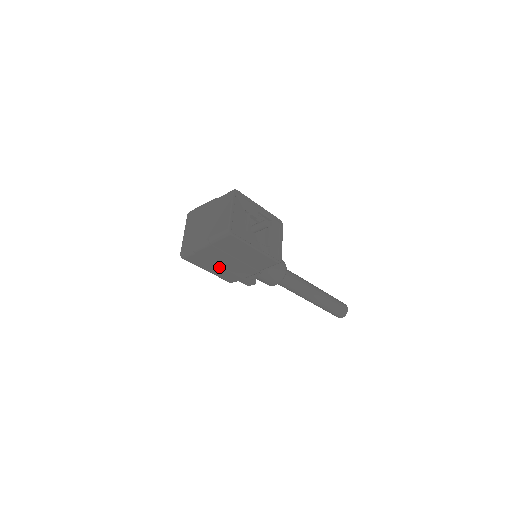
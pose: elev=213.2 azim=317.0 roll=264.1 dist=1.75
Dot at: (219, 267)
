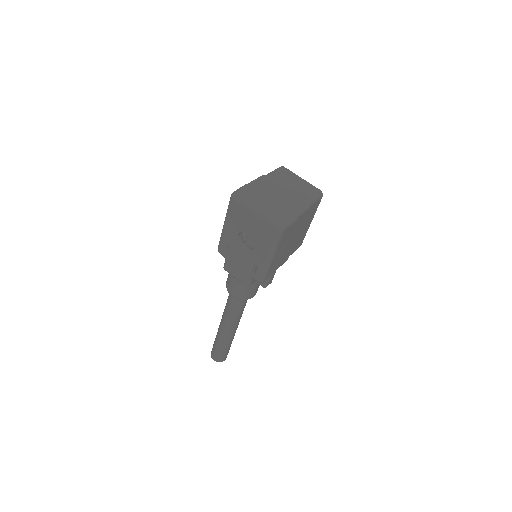
Dot at: (284, 248)
